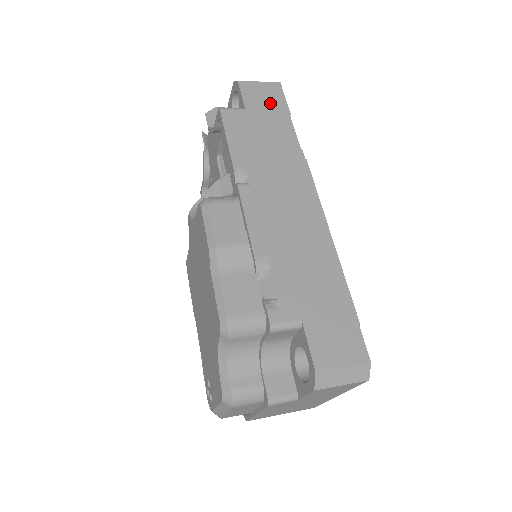
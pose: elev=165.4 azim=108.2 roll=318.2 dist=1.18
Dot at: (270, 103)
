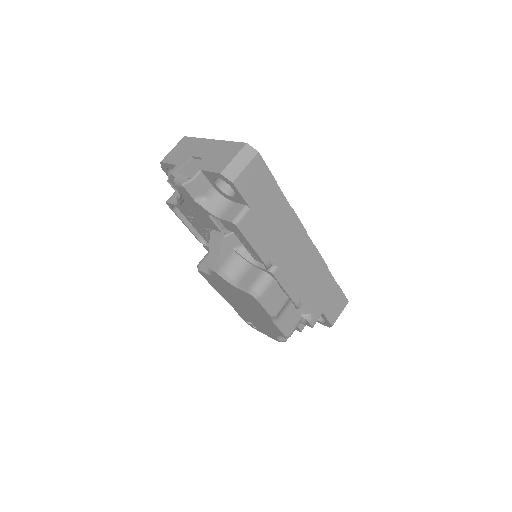
Dot at: (261, 184)
